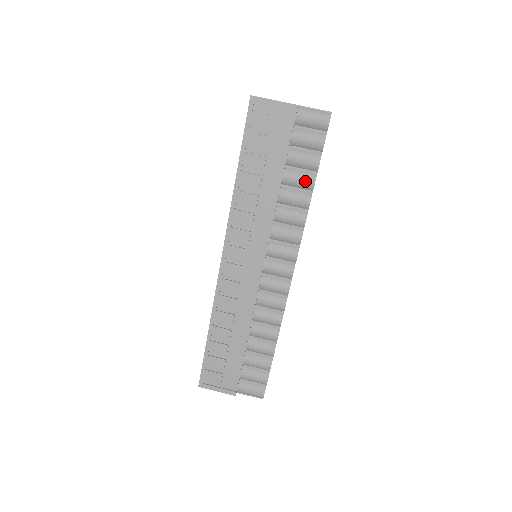
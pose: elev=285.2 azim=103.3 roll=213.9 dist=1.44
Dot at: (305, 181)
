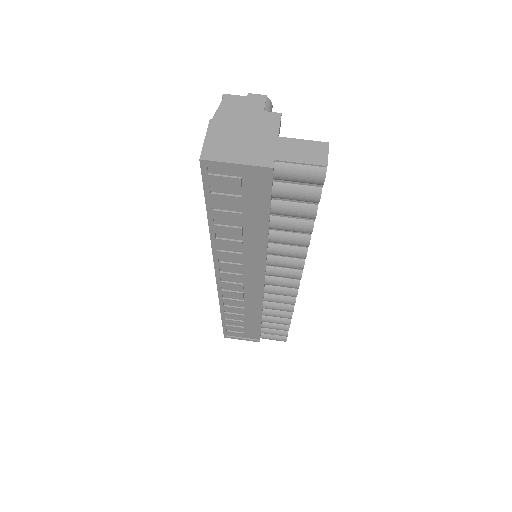
Dot at: (299, 229)
